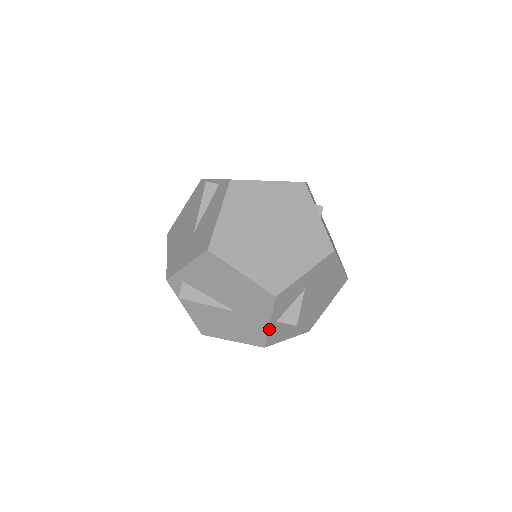
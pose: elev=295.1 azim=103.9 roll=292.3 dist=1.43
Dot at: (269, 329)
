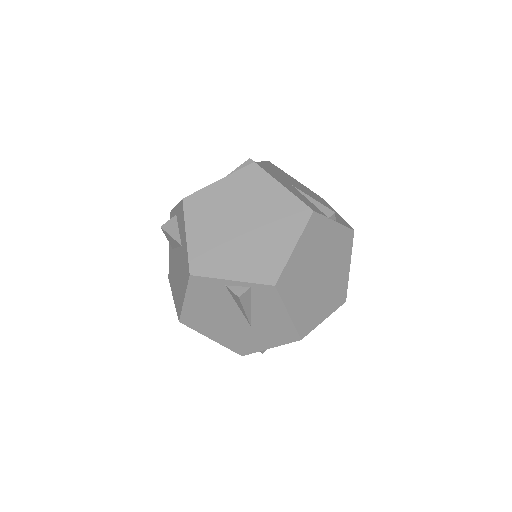
Dot at: occluded
